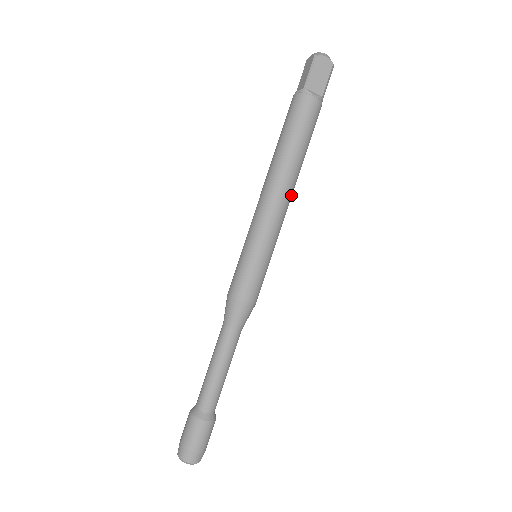
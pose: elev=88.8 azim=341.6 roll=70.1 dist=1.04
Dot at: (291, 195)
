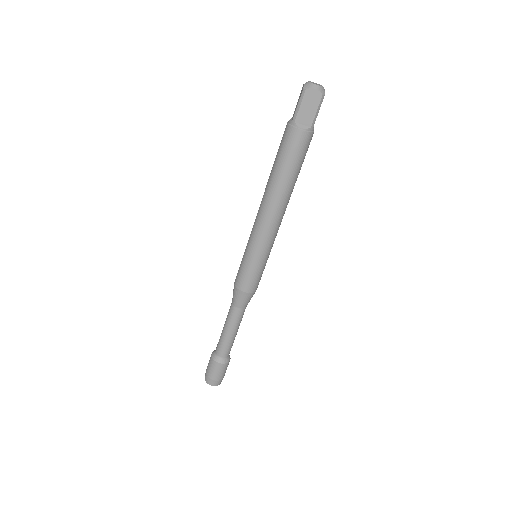
Dot at: (282, 213)
